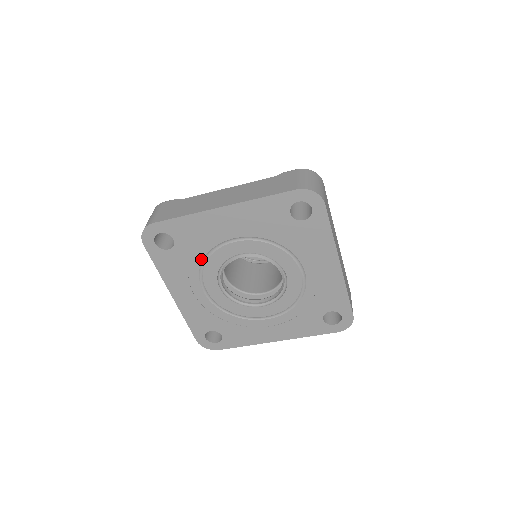
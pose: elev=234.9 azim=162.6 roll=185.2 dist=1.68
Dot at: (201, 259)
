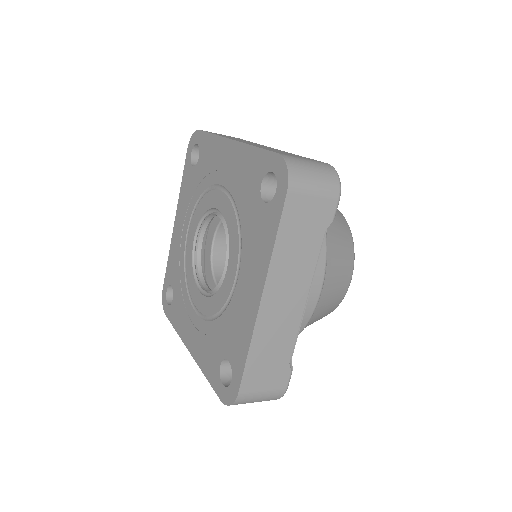
Dot at: (200, 194)
